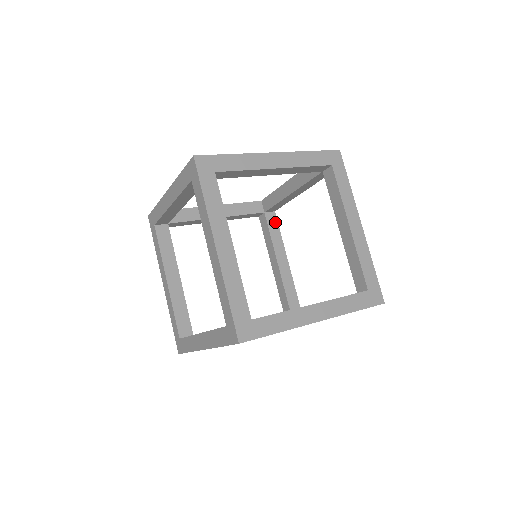
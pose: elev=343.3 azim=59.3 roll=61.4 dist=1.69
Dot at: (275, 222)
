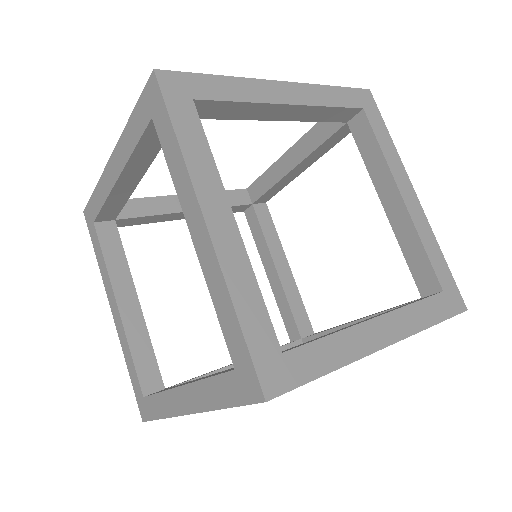
Dot at: (268, 217)
